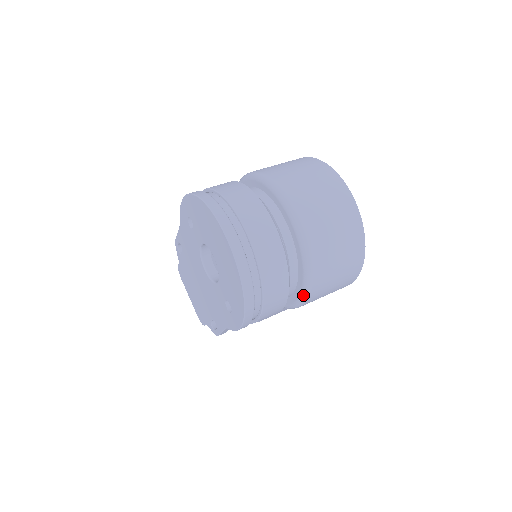
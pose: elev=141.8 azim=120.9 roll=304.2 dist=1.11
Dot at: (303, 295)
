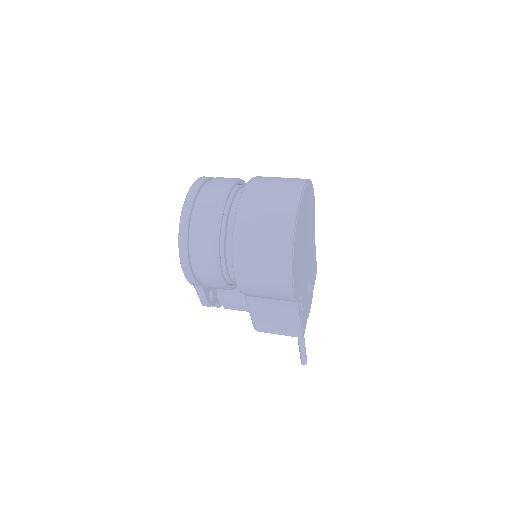
Dot at: (232, 266)
